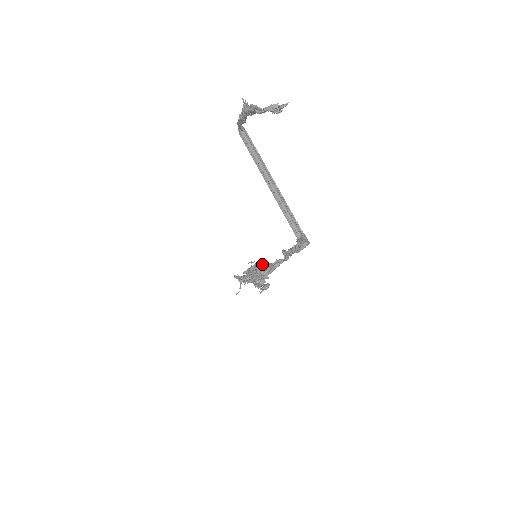
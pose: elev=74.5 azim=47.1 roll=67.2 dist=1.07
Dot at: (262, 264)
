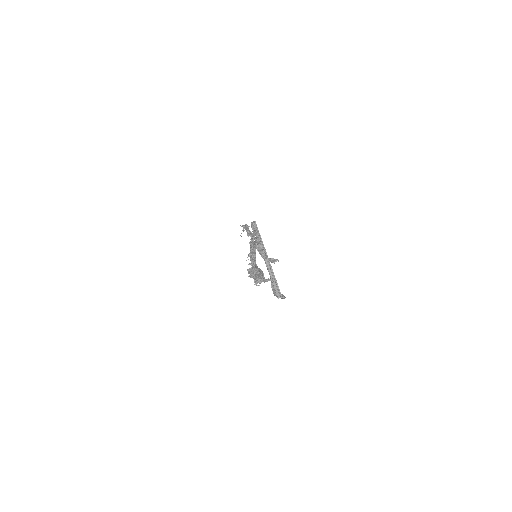
Dot at: (259, 273)
